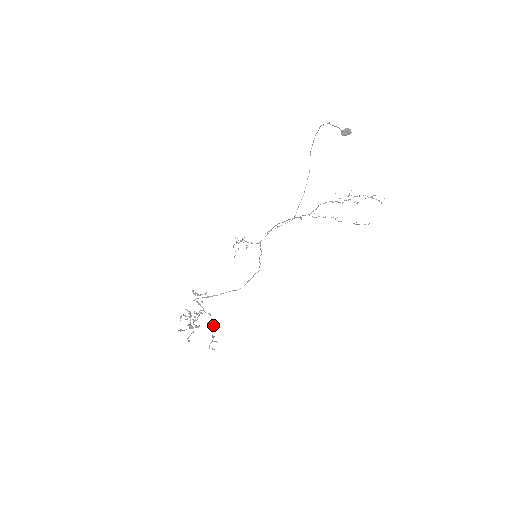
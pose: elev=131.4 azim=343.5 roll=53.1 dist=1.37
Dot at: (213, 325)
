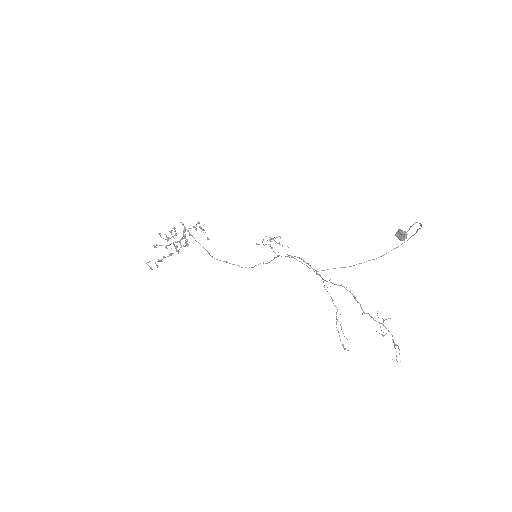
Dot at: (171, 255)
